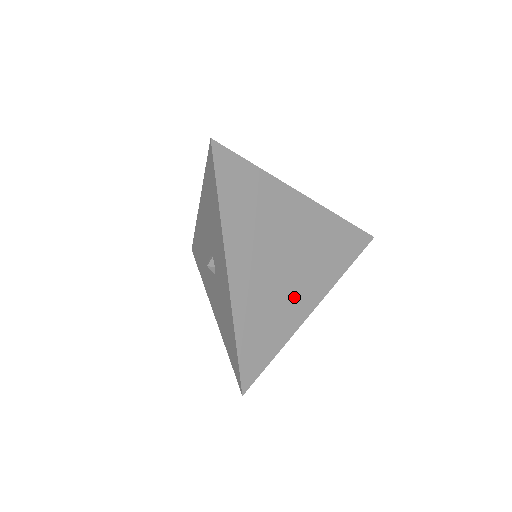
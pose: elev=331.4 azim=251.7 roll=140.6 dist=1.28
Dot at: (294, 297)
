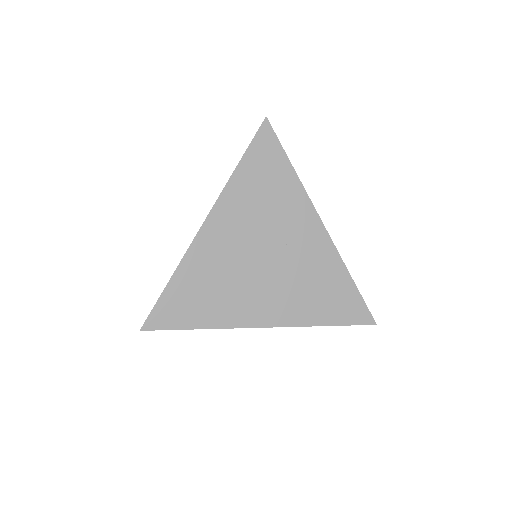
Dot at: (250, 297)
